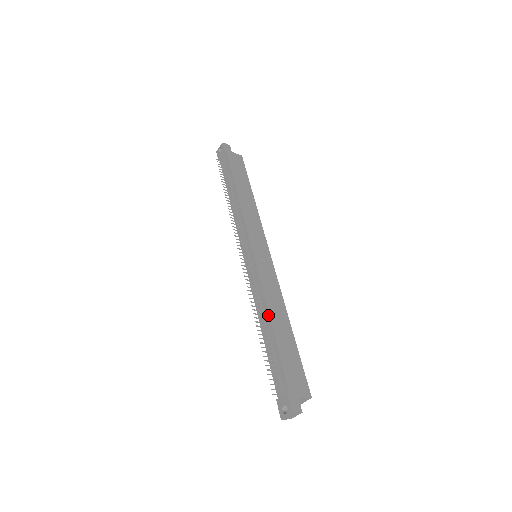
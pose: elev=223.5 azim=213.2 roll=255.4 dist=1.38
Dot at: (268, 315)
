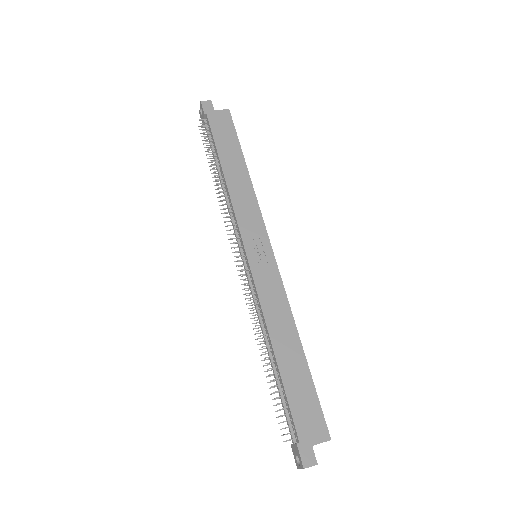
Dot at: (270, 342)
